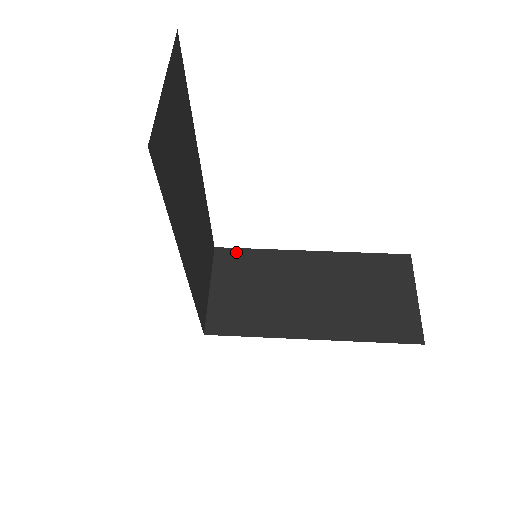
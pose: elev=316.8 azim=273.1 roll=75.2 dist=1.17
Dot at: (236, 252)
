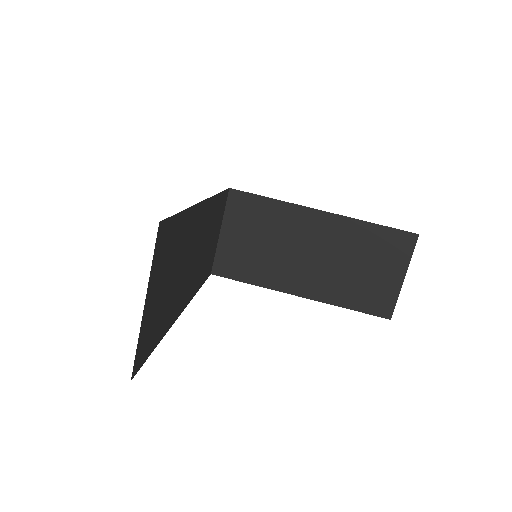
Dot at: (249, 198)
